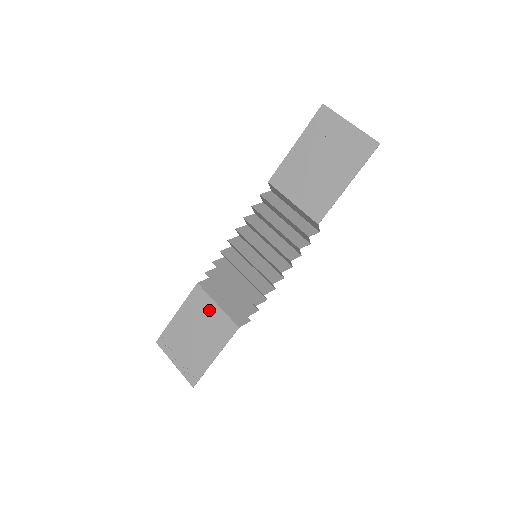
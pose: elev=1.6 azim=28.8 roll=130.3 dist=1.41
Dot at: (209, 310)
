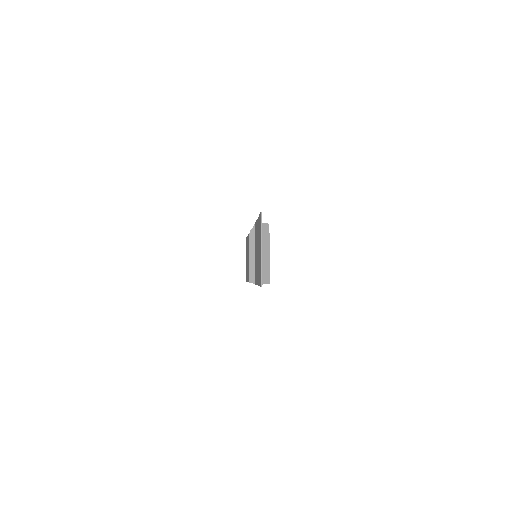
Dot at: (248, 255)
